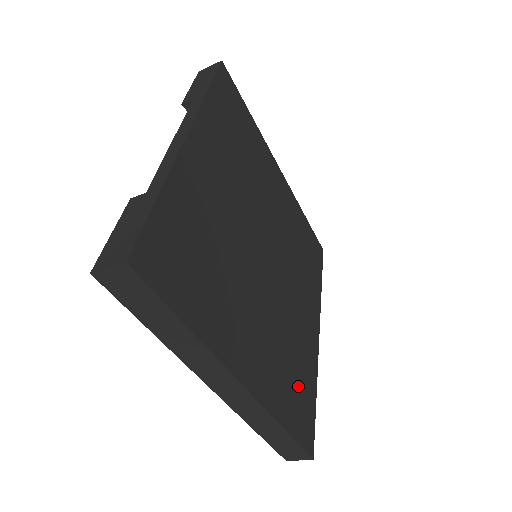
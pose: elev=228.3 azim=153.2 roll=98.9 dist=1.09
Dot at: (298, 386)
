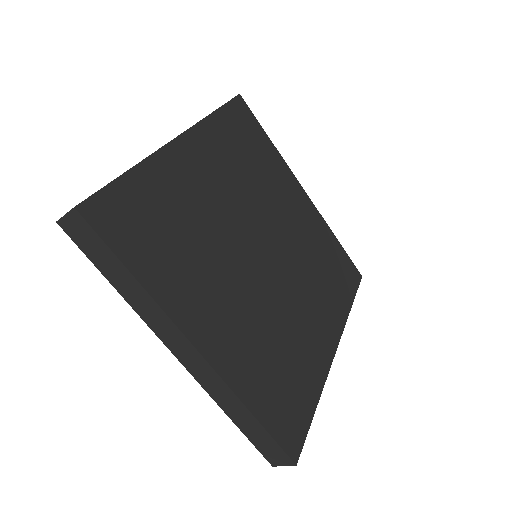
Dot at: (287, 384)
